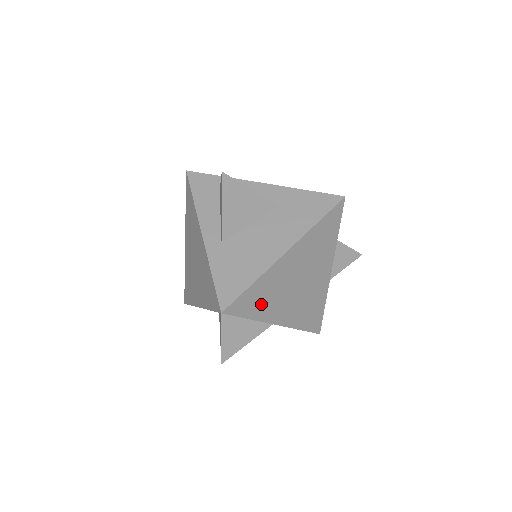
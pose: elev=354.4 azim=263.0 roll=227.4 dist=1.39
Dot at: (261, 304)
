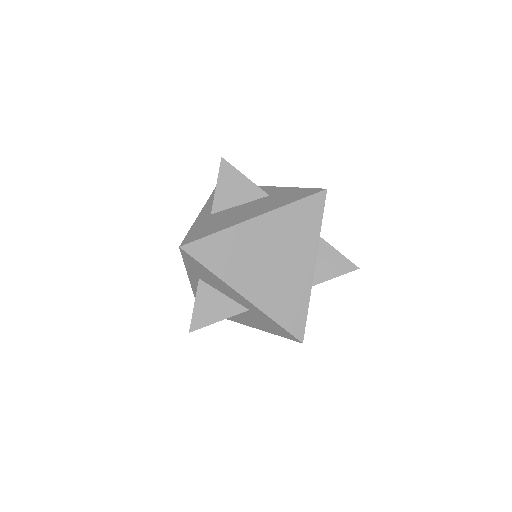
Dot at: (224, 261)
